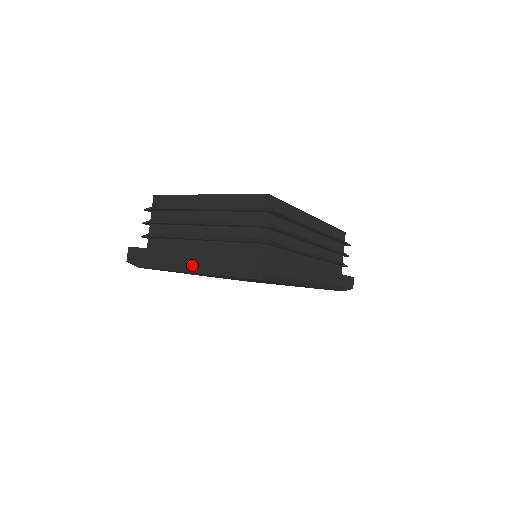
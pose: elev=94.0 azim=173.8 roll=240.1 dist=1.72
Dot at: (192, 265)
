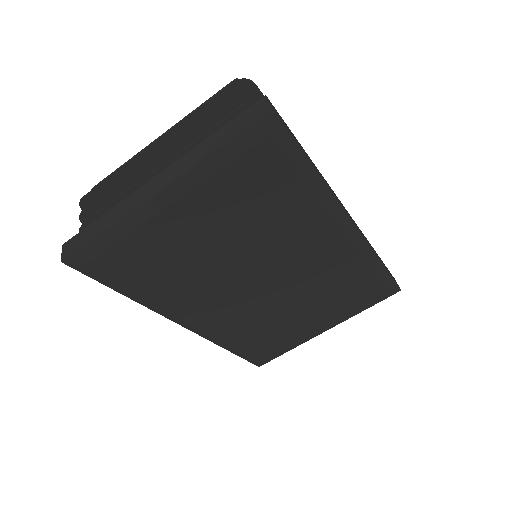
Dot at: (163, 186)
